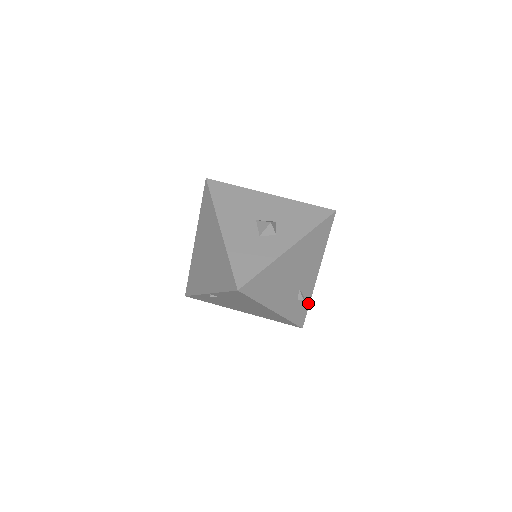
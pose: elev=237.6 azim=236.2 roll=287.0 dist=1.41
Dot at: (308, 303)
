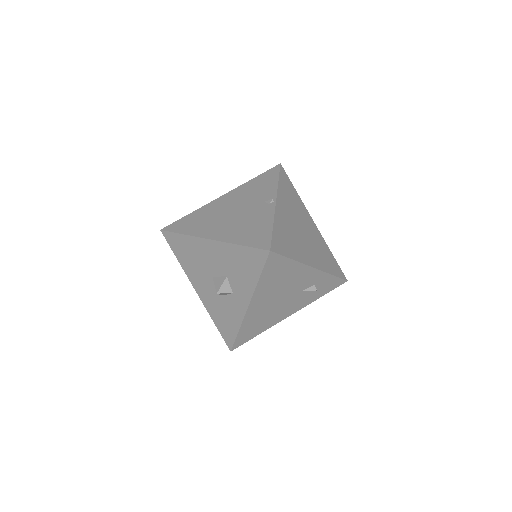
Dot at: (331, 277)
